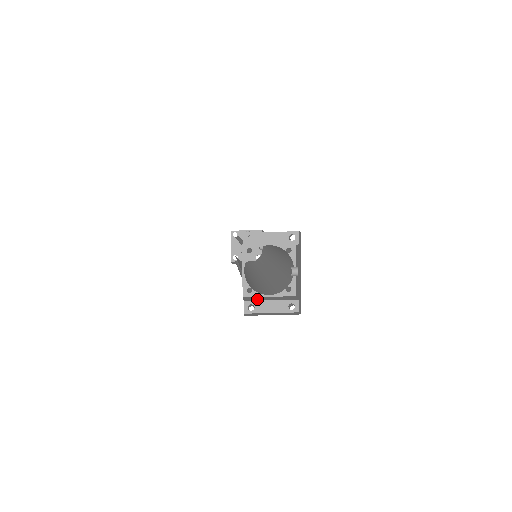
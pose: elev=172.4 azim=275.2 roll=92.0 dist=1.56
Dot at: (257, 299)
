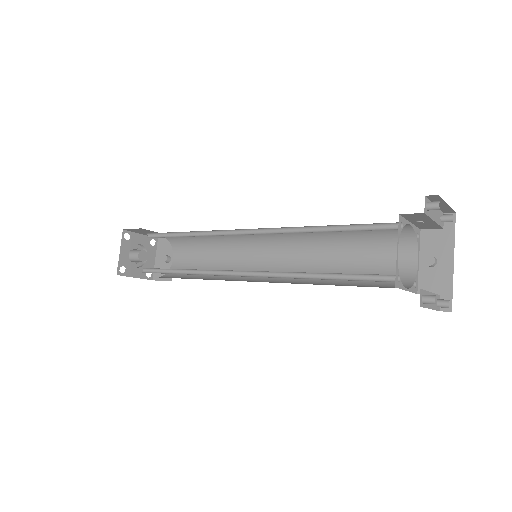
Dot at: occluded
